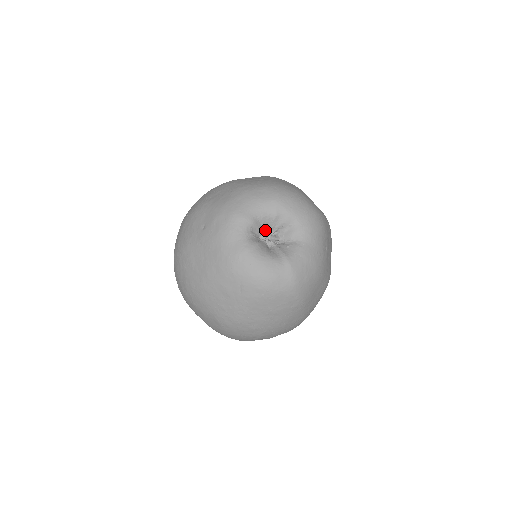
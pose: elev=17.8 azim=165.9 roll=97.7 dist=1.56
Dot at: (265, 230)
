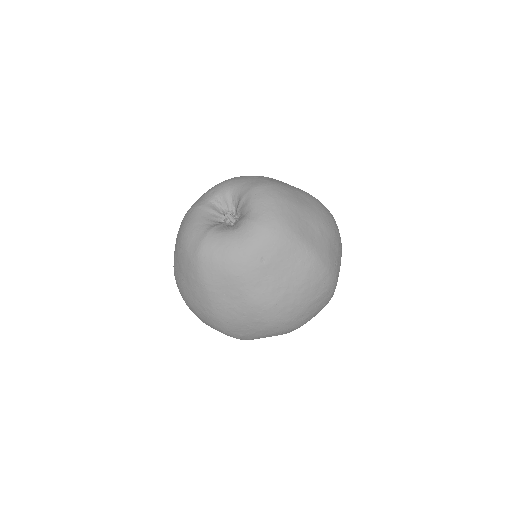
Dot at: (235, 211)
